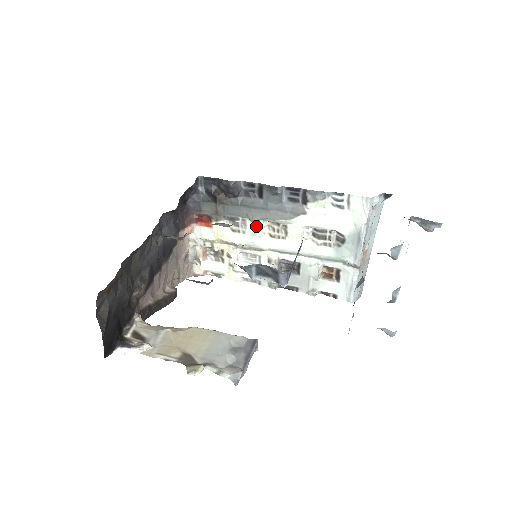
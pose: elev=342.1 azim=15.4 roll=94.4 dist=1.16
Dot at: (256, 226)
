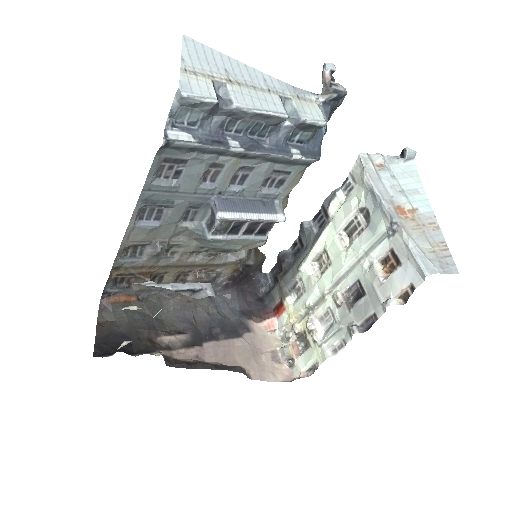
Dot at: (307, 273)
